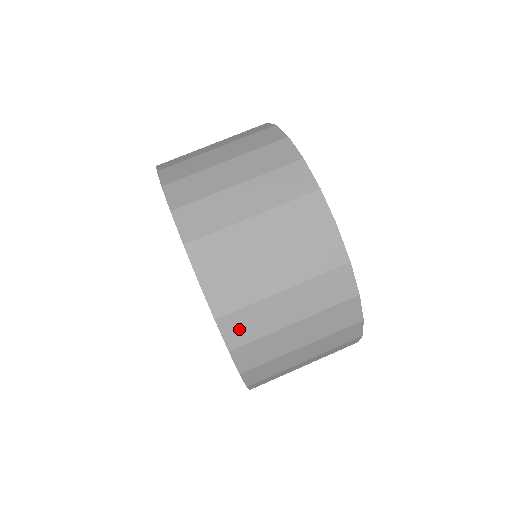
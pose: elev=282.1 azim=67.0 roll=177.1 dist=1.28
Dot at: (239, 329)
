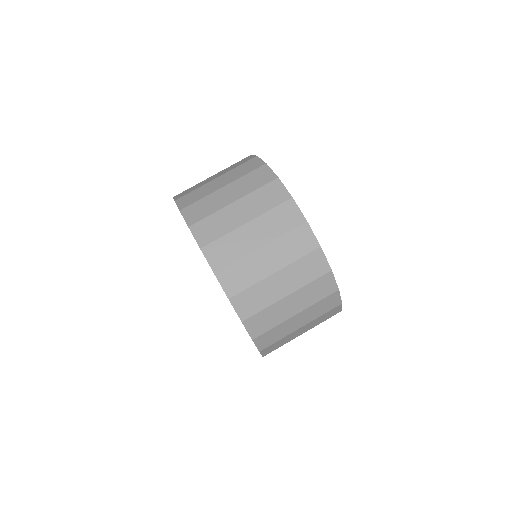
Dot at: (271, 349)
